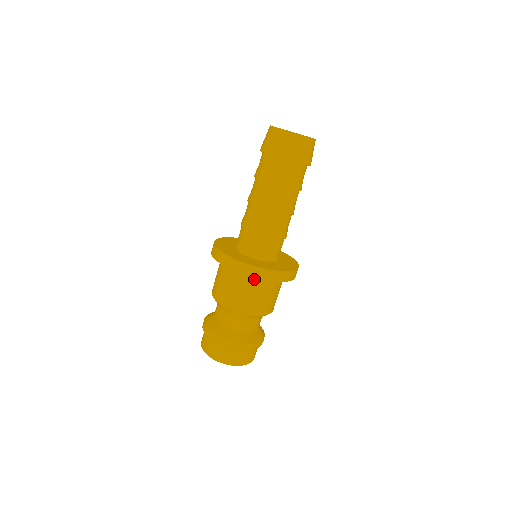
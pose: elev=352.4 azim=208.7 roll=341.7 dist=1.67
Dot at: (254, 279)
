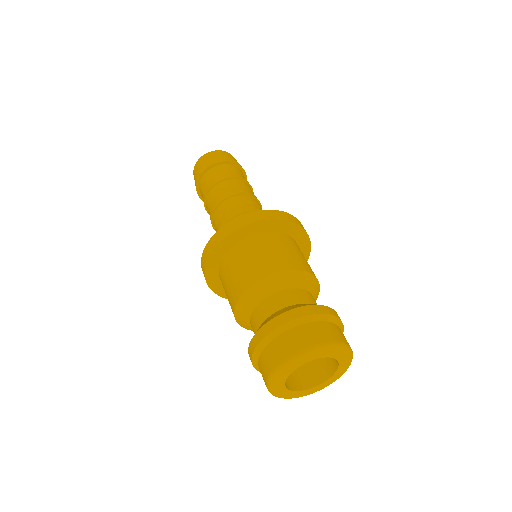
Dot at: (244, 243)
